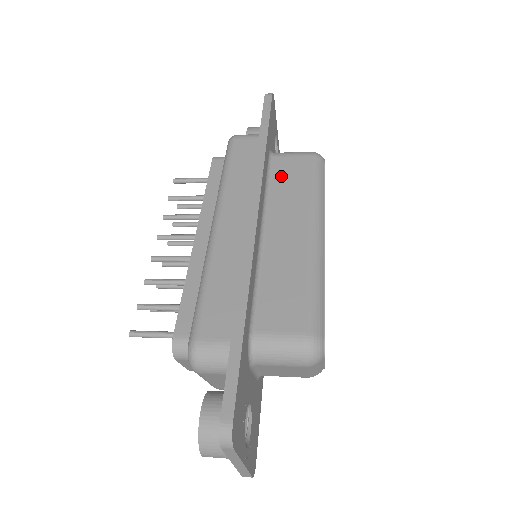
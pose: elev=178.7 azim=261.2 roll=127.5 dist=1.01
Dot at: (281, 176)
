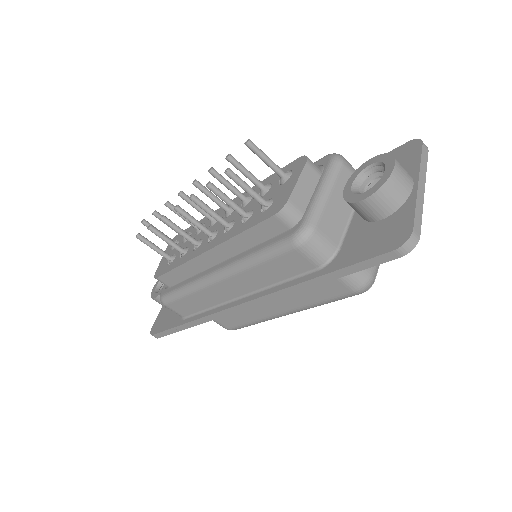
Dot at: occluded
